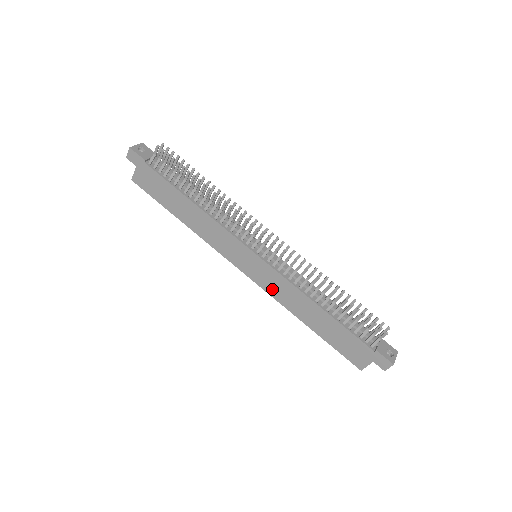
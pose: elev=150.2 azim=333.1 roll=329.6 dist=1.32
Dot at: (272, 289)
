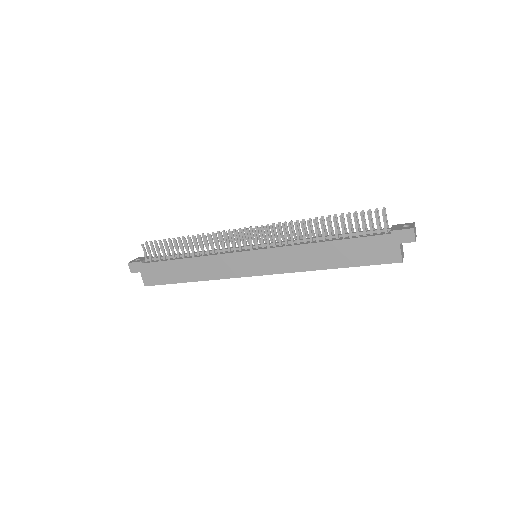
Dot at: (284, 266)
